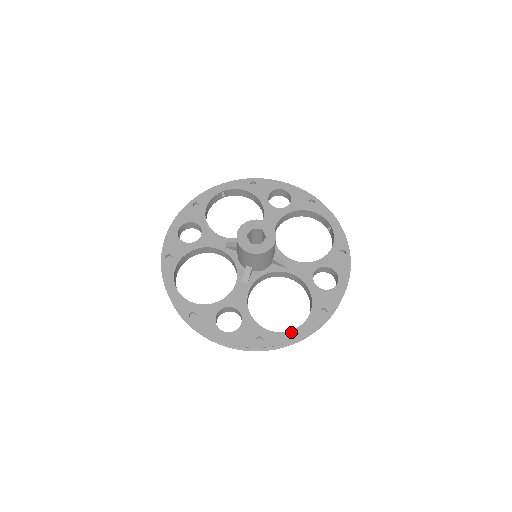
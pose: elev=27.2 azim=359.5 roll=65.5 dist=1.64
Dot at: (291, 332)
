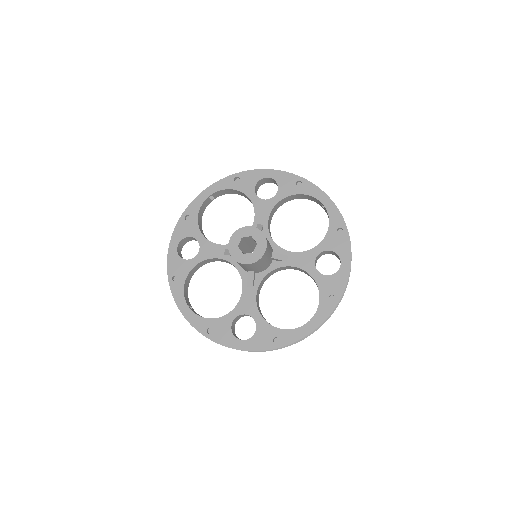
Dot at: (304, 326)
